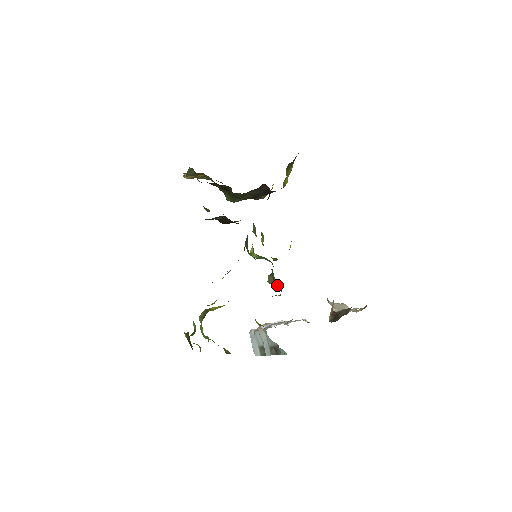
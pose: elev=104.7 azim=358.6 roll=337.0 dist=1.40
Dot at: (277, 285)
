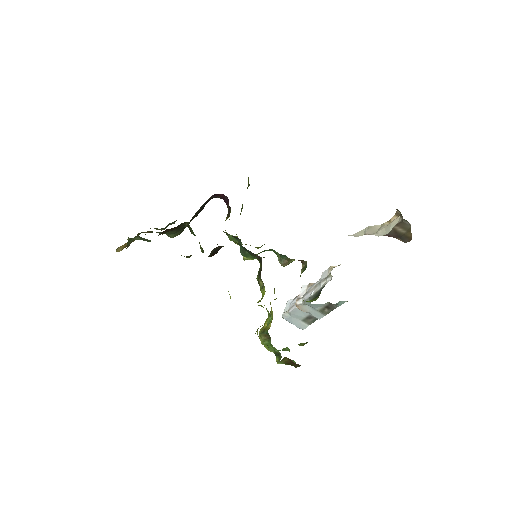
Dot at: occluded
